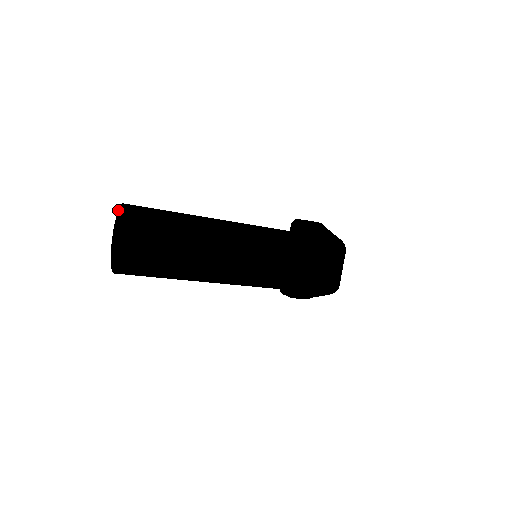
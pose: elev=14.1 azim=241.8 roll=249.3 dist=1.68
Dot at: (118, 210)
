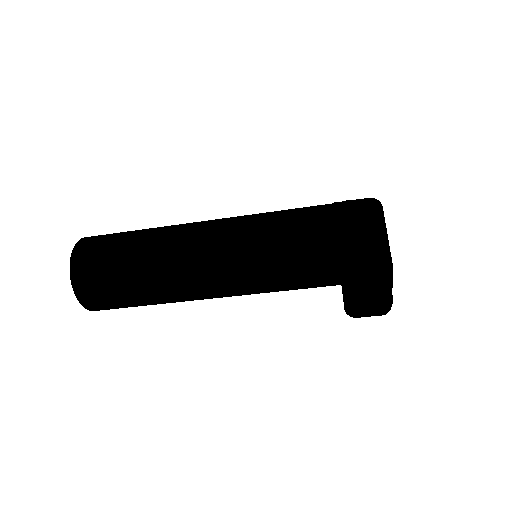
Dot at: occluded
